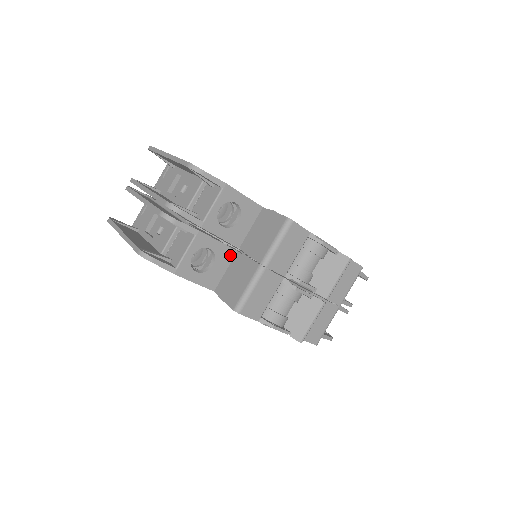
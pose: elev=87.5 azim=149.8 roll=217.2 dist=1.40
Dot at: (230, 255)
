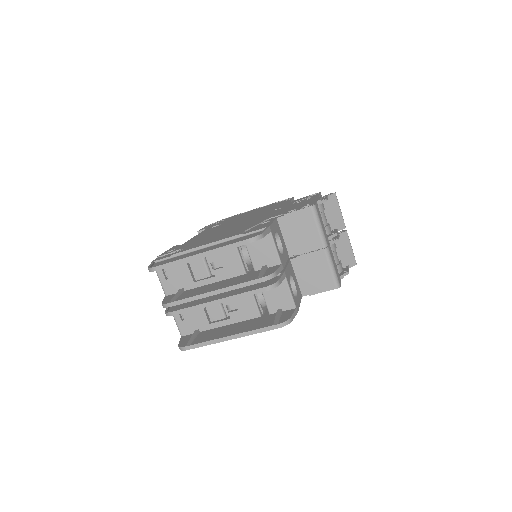
Dot at: (291, 266)
